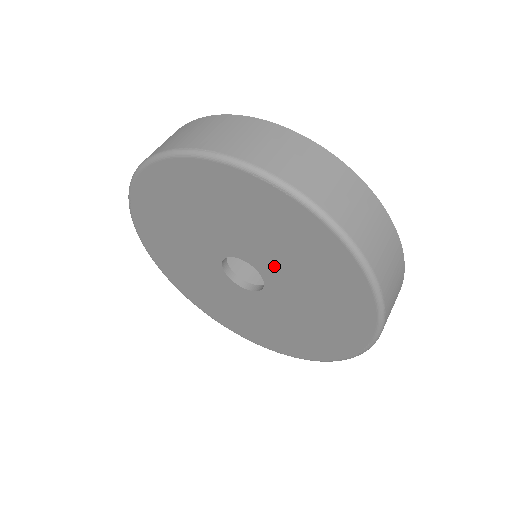
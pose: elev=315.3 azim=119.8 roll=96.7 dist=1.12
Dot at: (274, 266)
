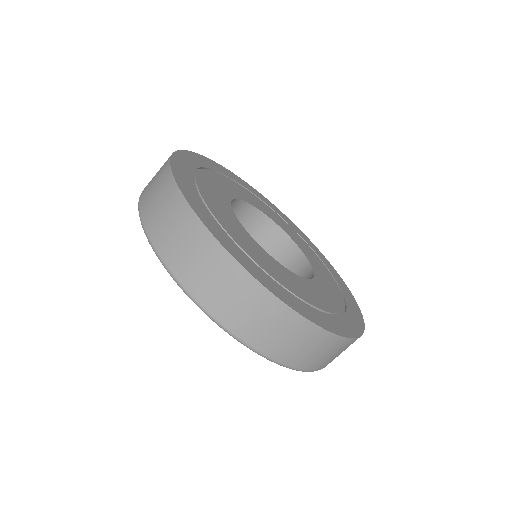
Dot at: occluded
